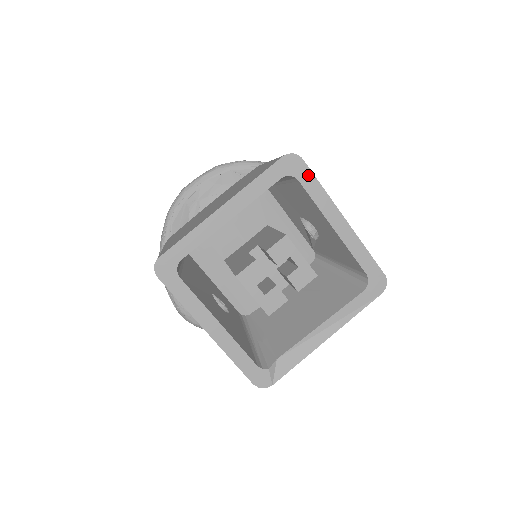
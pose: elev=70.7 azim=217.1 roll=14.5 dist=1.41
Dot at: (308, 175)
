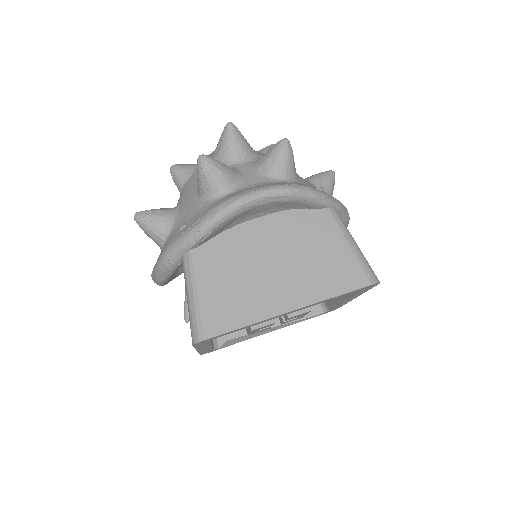
Dot at: (369, 288)
